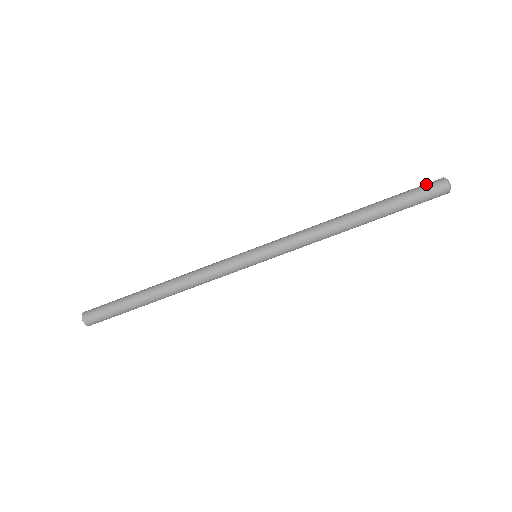
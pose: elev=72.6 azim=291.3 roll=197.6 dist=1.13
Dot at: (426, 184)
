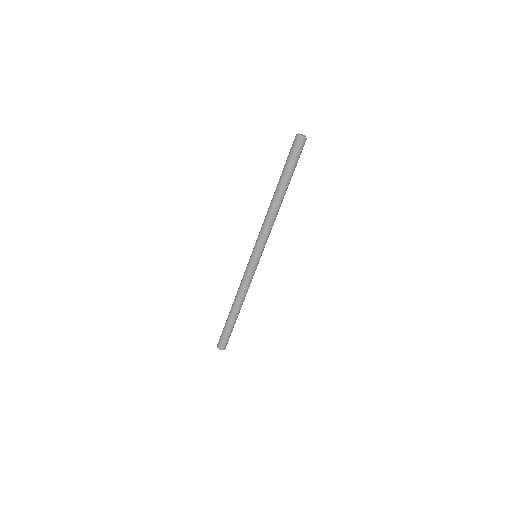
Dot at: (292, 148)
